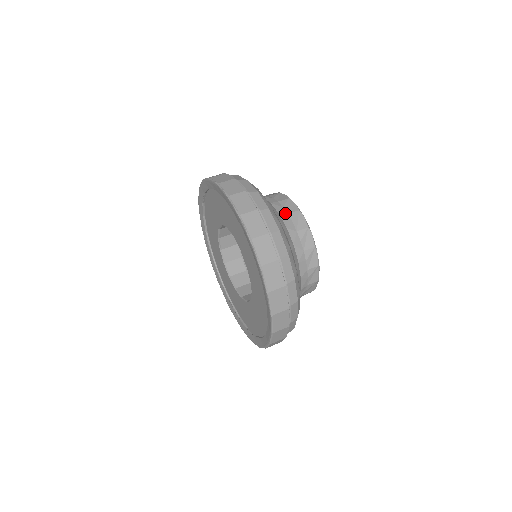
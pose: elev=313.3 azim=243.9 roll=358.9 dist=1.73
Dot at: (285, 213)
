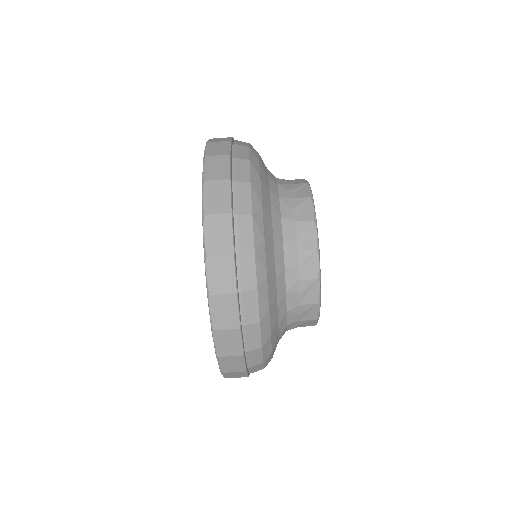
Dot at: (291, 219)
